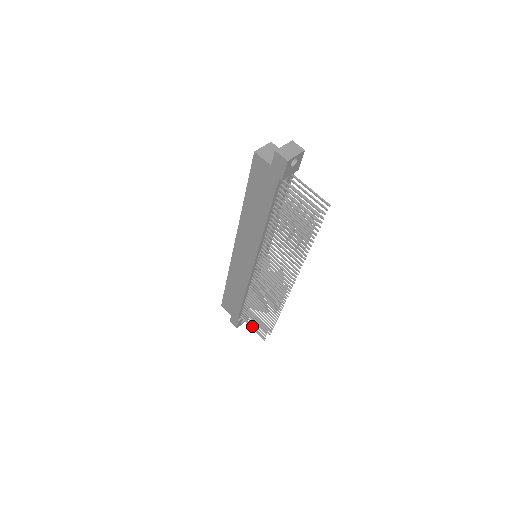
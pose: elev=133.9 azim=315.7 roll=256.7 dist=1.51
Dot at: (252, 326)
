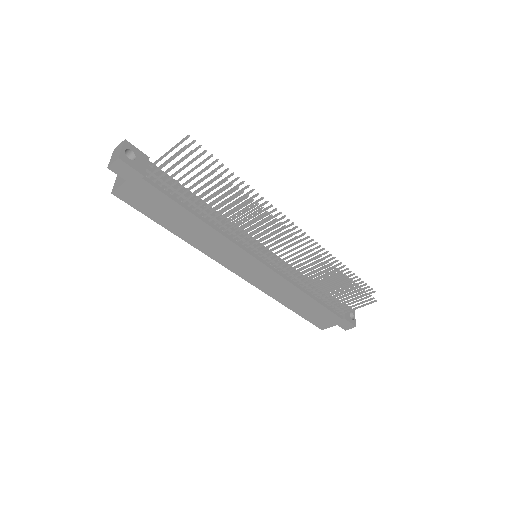
Dot at: (354, 306)
